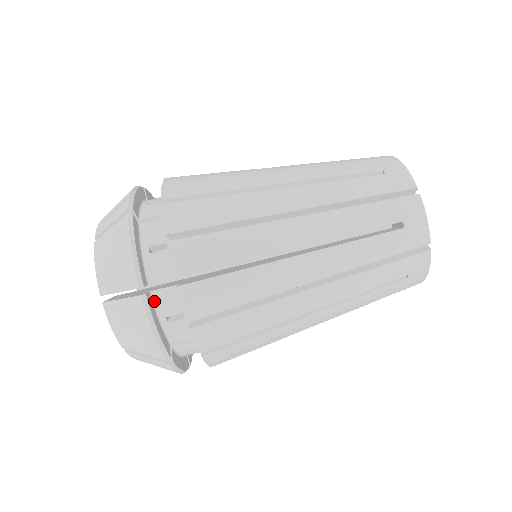
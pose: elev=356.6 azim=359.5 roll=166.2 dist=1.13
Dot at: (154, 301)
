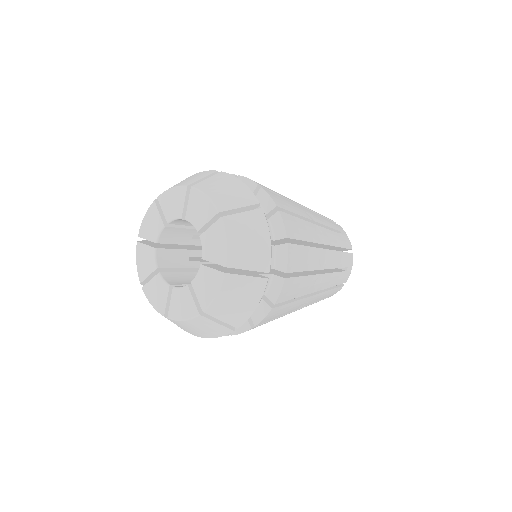
Dot at: occluded
